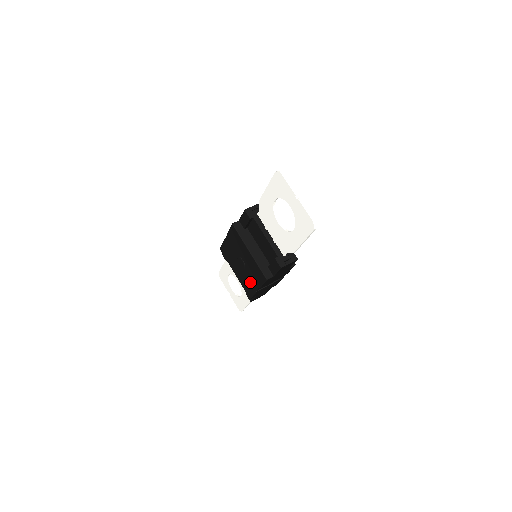
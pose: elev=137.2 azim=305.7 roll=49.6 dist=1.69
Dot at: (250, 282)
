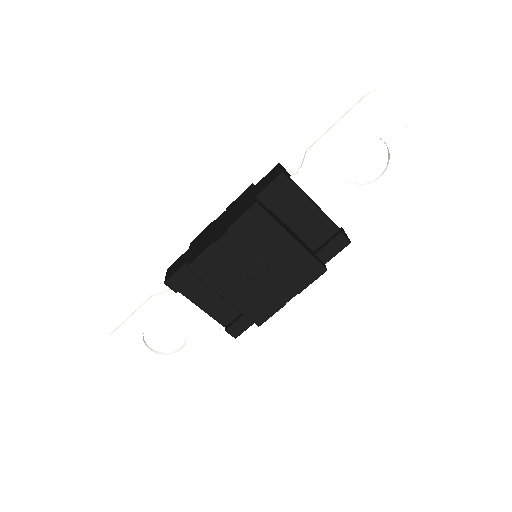
Dot at: (273, 294)
